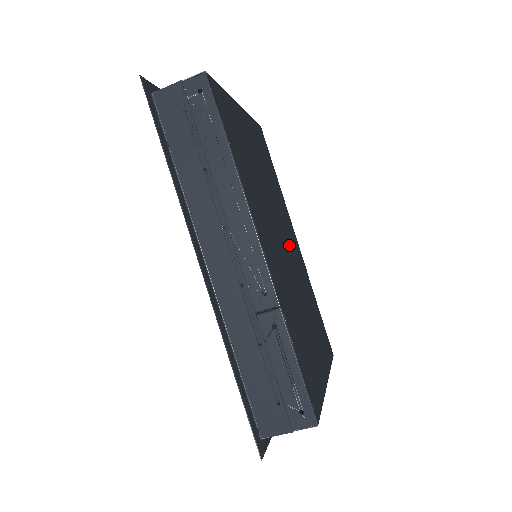
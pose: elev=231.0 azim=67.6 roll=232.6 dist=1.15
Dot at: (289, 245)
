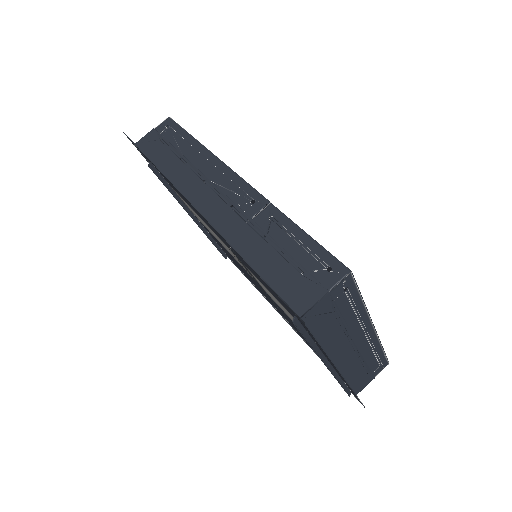
Dot at: occluded
